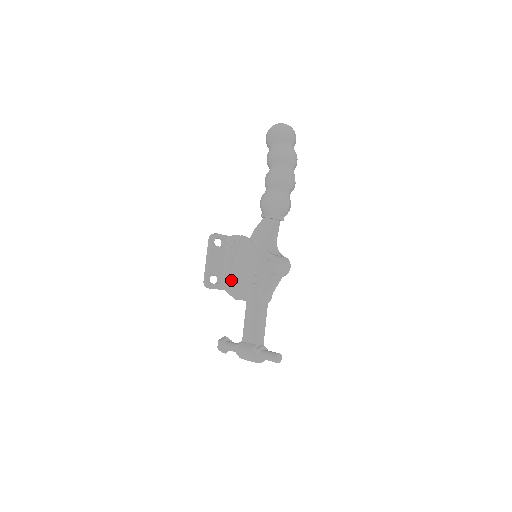
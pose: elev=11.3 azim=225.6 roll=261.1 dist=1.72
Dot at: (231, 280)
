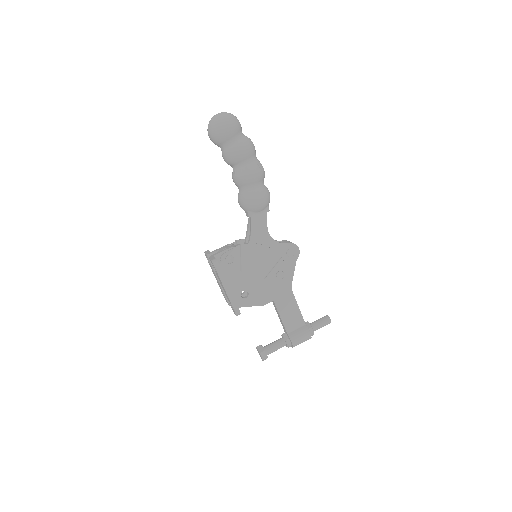
Dot at: occluded
